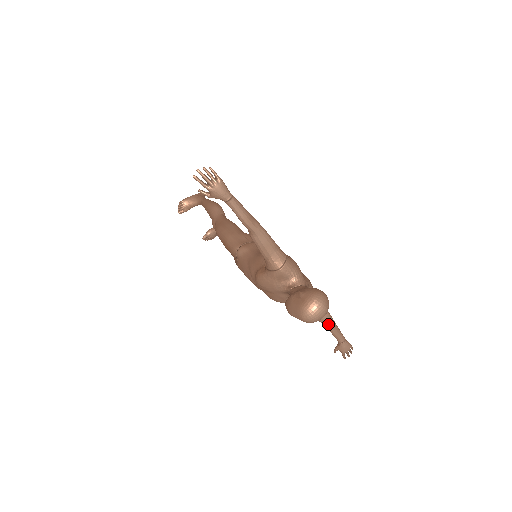
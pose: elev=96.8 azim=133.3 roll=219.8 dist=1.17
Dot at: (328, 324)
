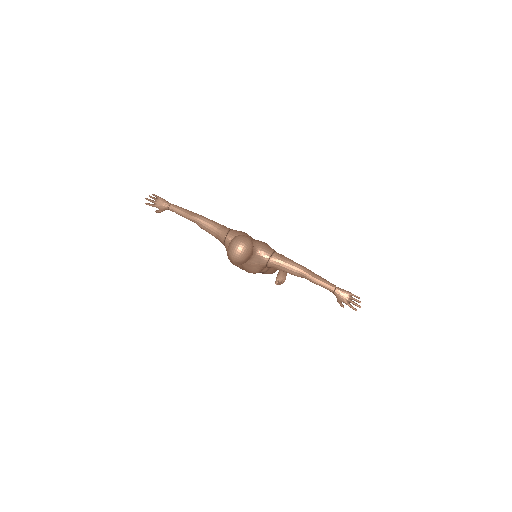
Dot at: (304, 275)
